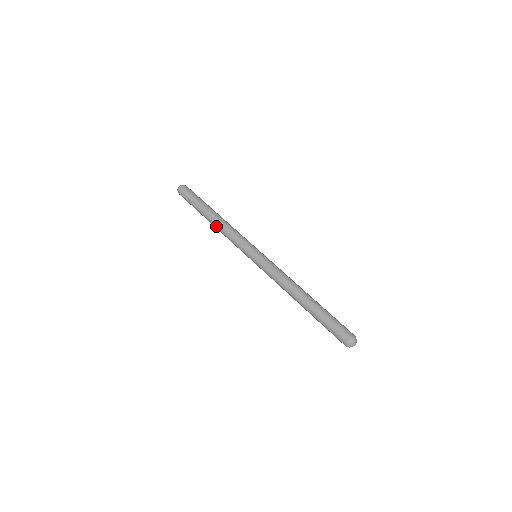
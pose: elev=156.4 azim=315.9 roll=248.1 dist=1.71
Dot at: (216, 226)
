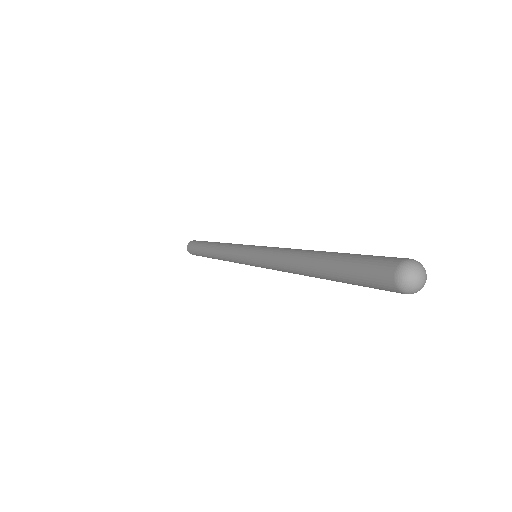
Dot at: (214, 251)
